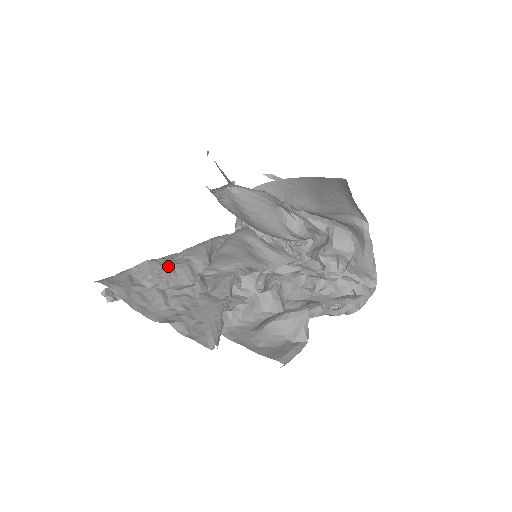
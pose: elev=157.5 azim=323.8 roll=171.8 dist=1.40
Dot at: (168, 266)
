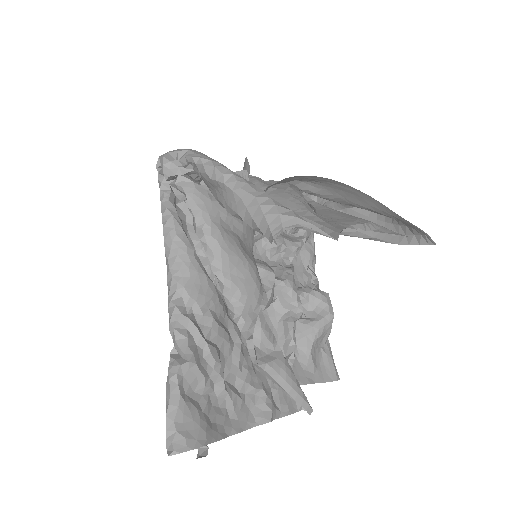
Dot at: (211, 348)
